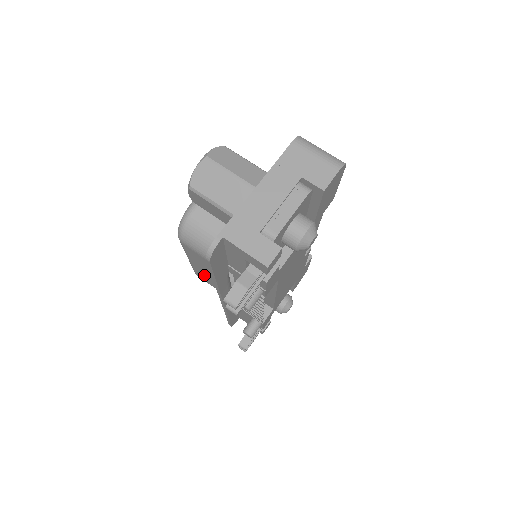
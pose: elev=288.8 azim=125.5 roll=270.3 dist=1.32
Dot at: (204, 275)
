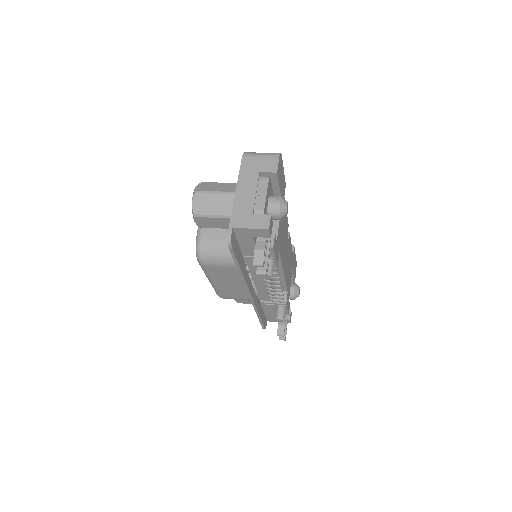
Dot at: (227, 290)
